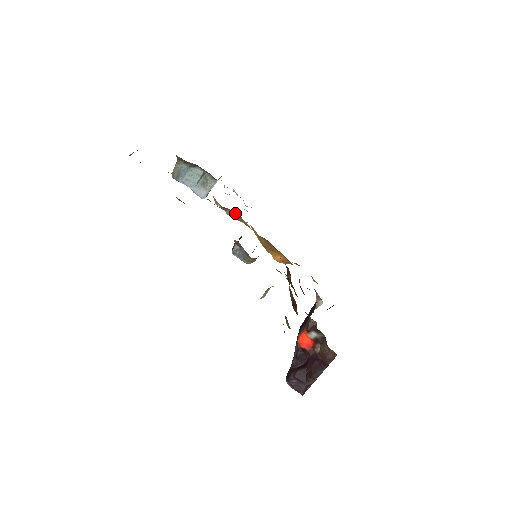
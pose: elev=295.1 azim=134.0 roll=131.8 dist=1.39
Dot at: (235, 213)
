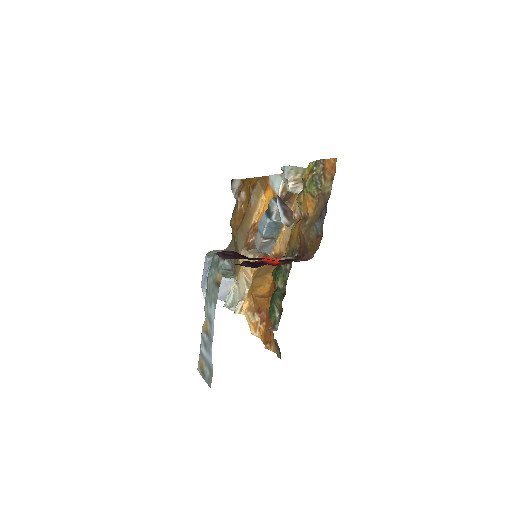
Dot at: occluded
